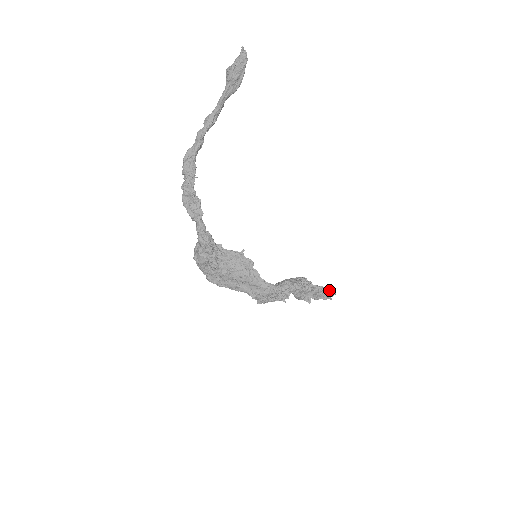
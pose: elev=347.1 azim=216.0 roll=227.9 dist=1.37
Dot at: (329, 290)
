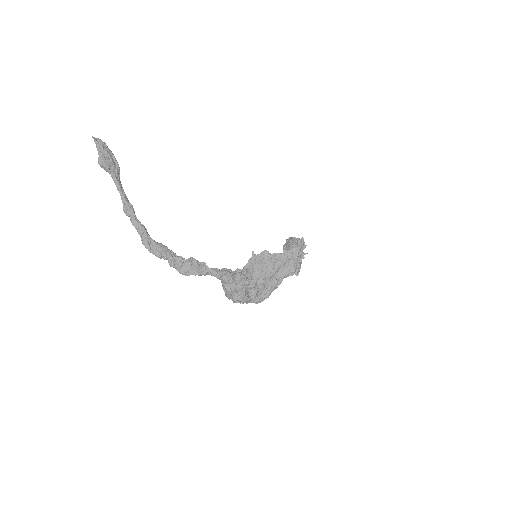
Dot at: (300, 239)
